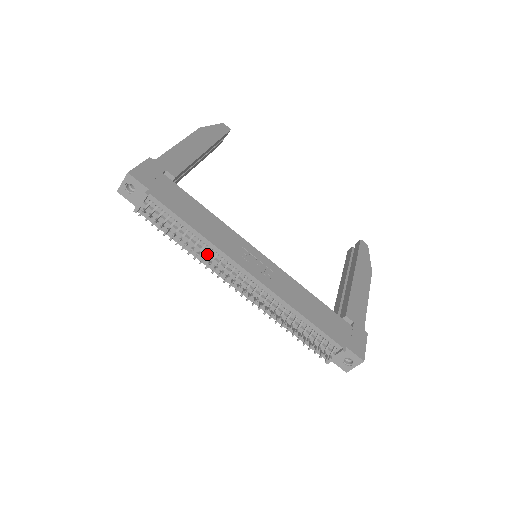
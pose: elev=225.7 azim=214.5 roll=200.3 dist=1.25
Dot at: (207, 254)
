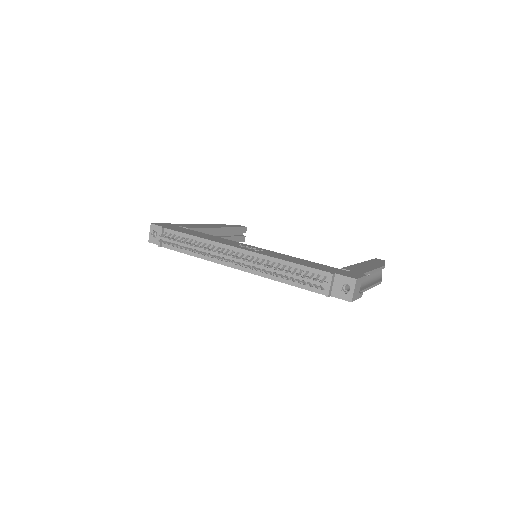
Dot at: (206, 247)
